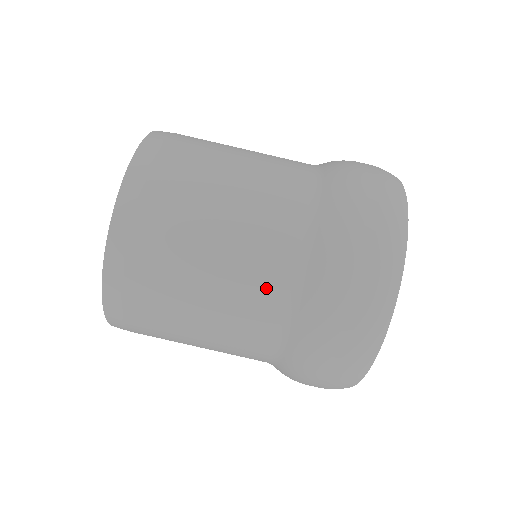
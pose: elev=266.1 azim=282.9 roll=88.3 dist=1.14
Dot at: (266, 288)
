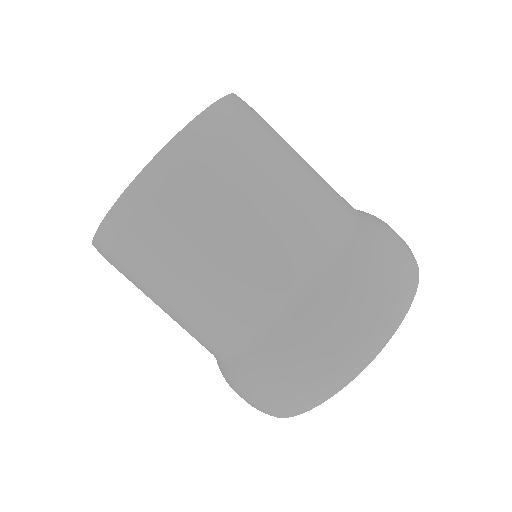
Dot at: (278, 277)
